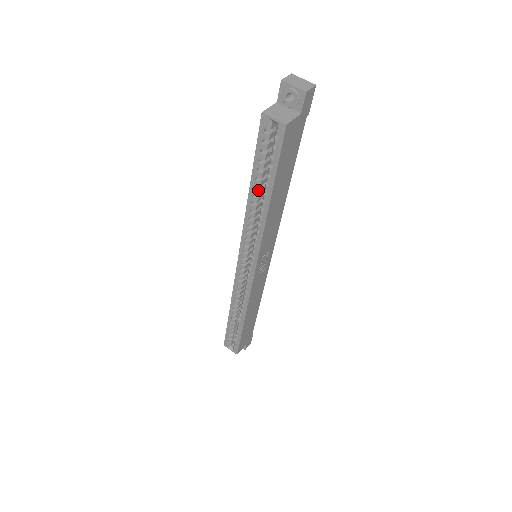
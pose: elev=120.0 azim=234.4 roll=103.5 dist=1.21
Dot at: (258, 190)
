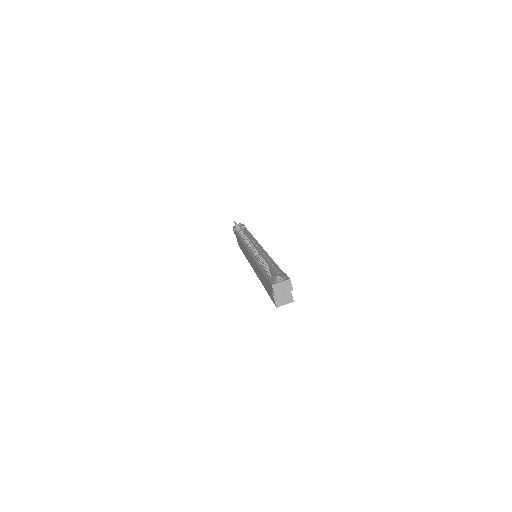
Dot at: occluded
